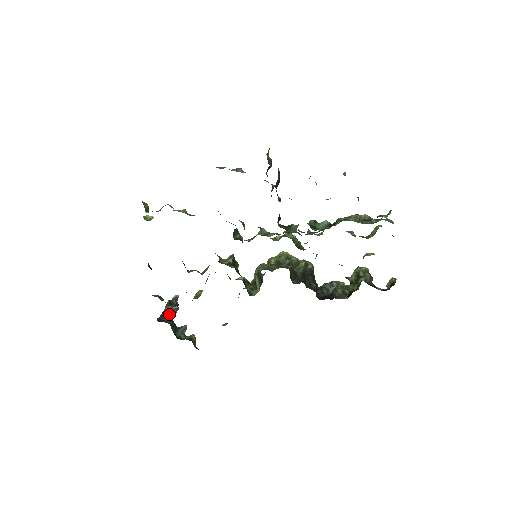
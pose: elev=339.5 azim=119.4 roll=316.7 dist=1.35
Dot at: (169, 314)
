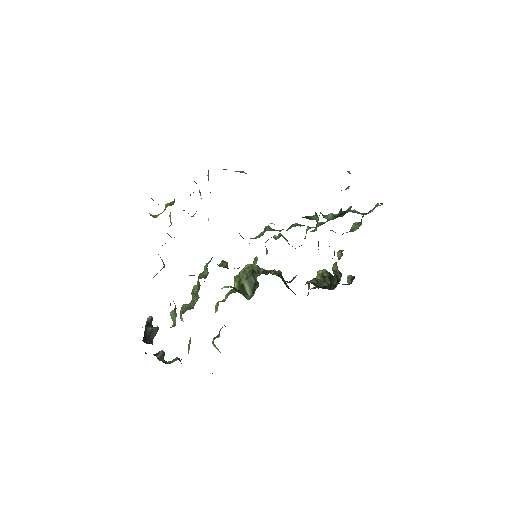
Dot at: (150, 336)
